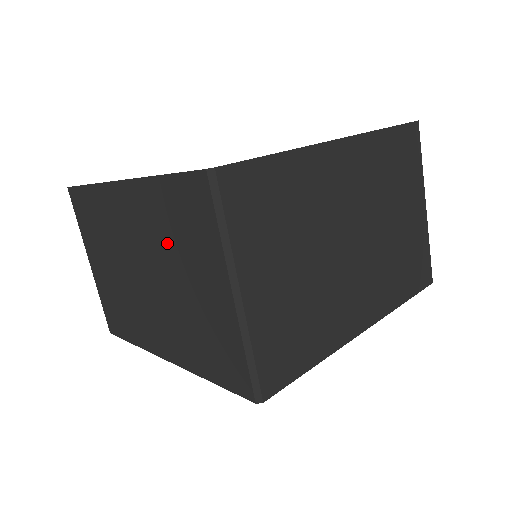
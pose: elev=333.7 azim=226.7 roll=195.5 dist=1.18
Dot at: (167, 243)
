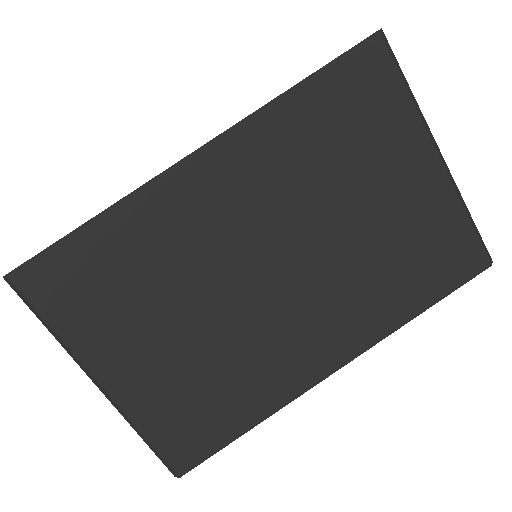
Dot at: (321, 175)
